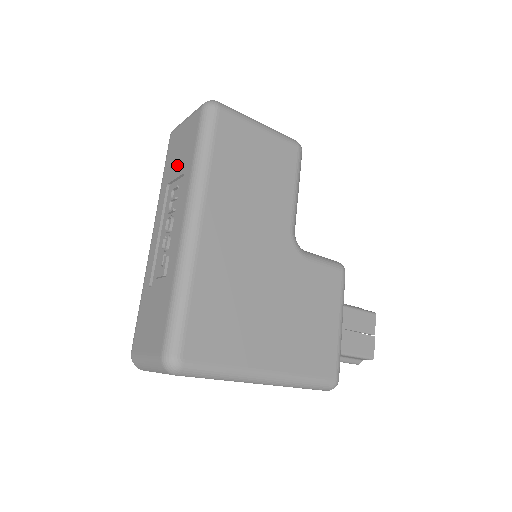
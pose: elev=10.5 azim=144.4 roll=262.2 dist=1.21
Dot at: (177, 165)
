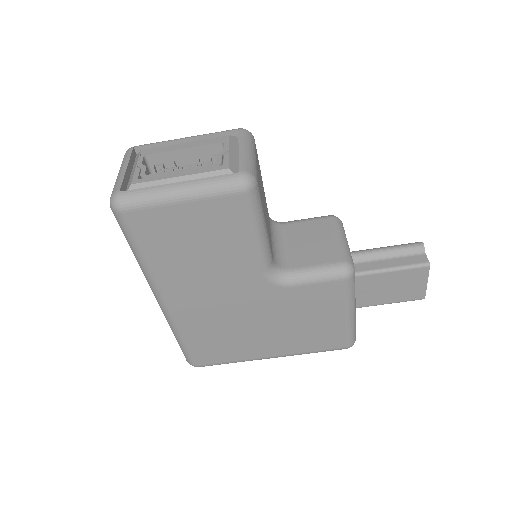
Dot at: occluded
